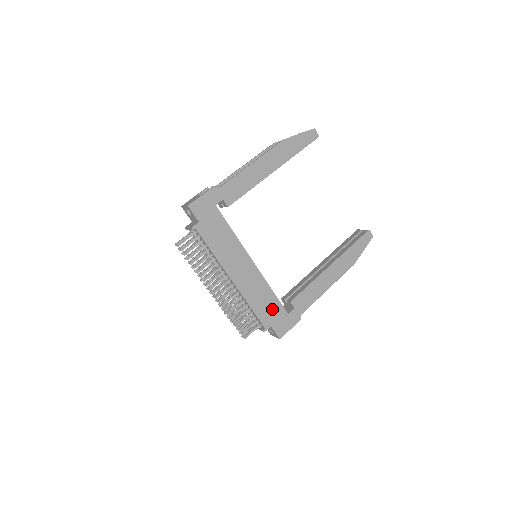
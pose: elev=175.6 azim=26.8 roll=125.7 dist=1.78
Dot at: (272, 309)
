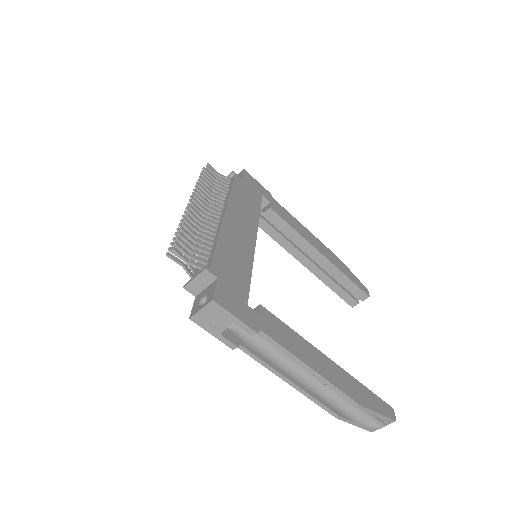
Dot at: (236, 276)
